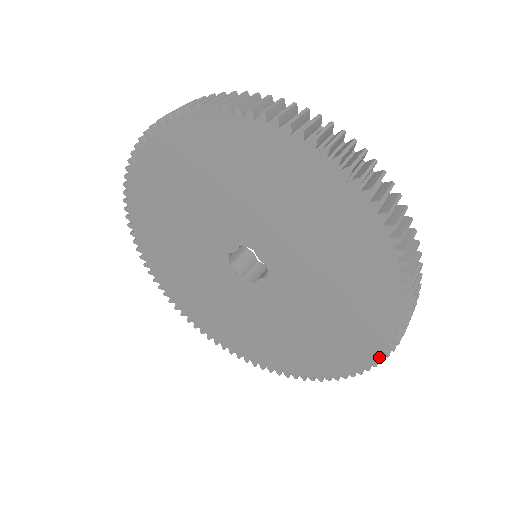
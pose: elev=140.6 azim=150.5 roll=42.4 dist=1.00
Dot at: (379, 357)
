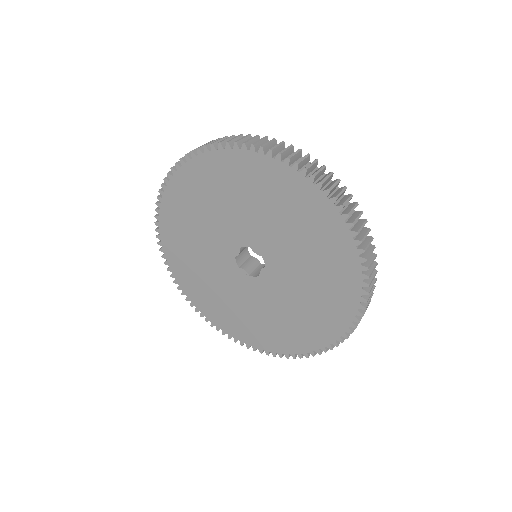
Dot at: (361, 305)
